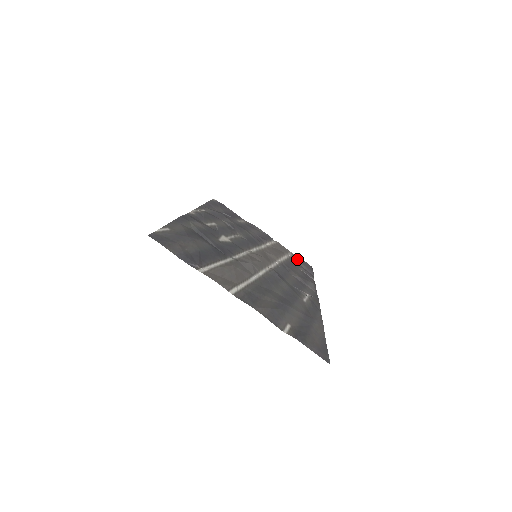
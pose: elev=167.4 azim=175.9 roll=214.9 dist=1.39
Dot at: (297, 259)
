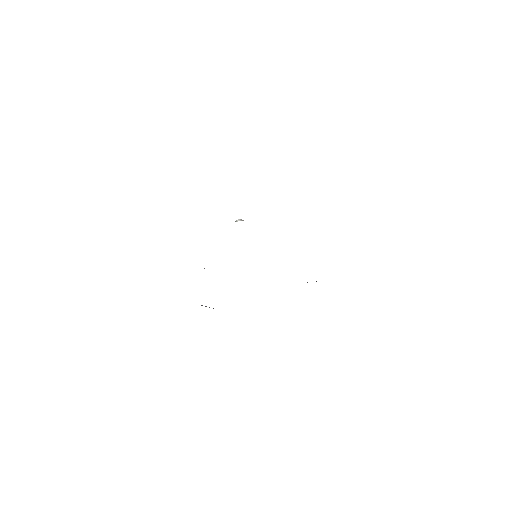
Dot at: occluded
